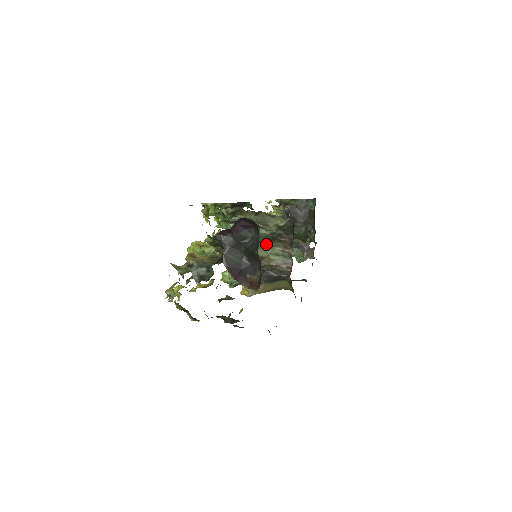
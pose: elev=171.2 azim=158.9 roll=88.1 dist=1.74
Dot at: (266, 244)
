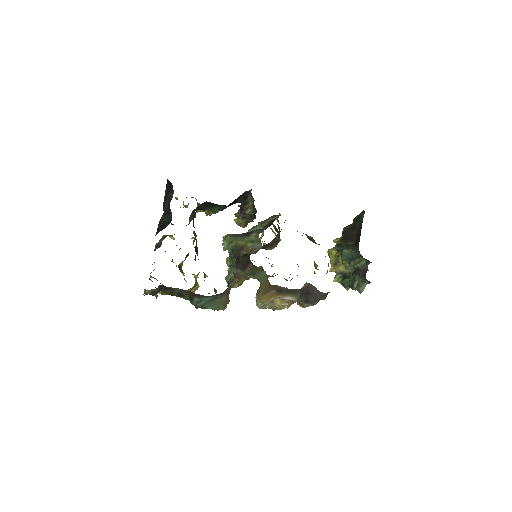
Dot at: (249, 235)
